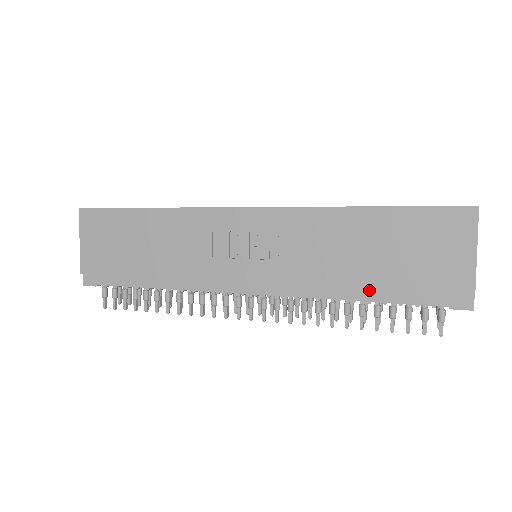
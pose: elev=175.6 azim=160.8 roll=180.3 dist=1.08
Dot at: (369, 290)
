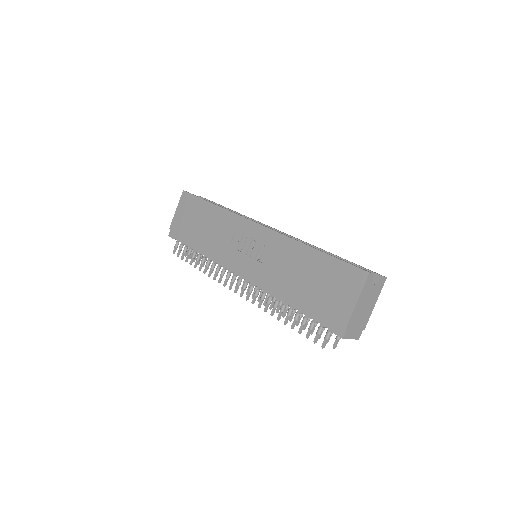
Dot at: (296, 300)
